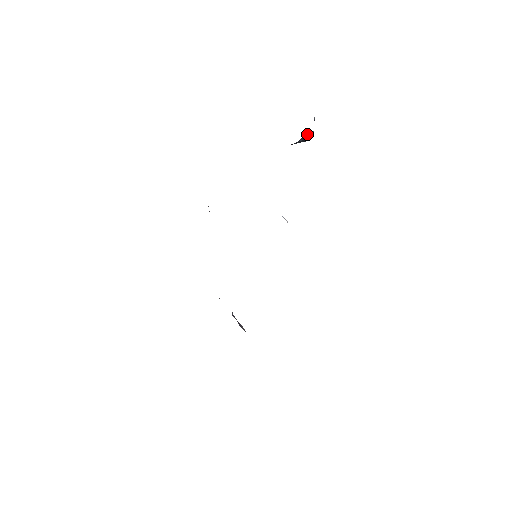
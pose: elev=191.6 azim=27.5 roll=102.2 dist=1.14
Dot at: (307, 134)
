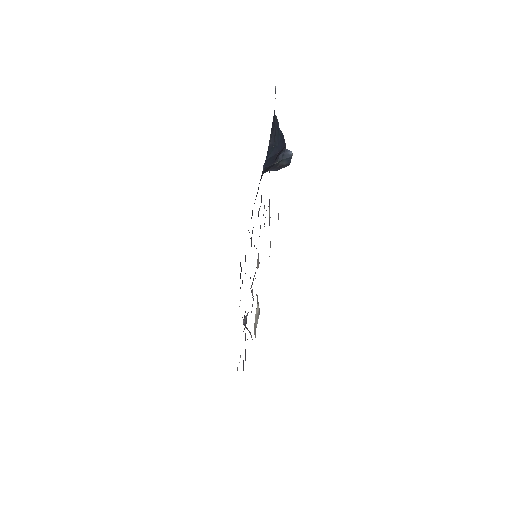
Dot at: (286, 152)
